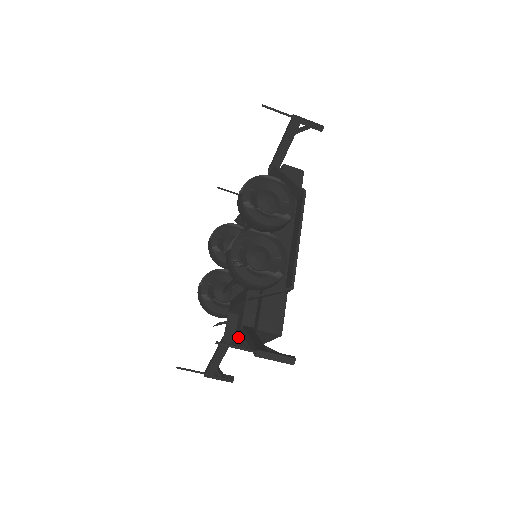
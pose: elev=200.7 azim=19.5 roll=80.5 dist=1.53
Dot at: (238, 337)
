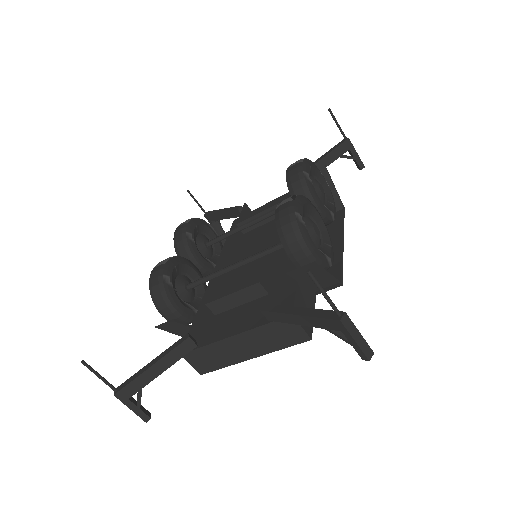
Dot at: (220, 336)
